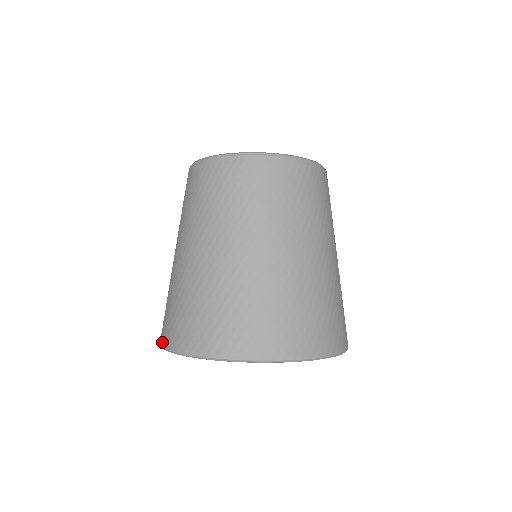
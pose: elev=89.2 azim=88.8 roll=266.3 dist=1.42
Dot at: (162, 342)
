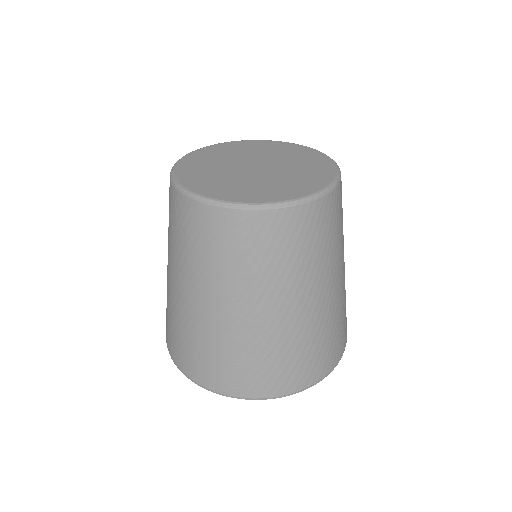
Dot at: (168, 350)
